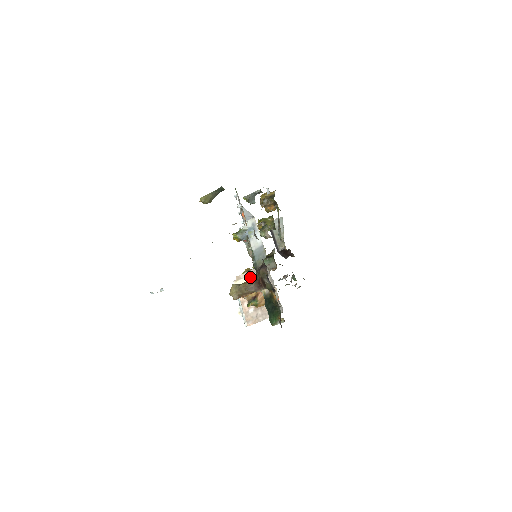
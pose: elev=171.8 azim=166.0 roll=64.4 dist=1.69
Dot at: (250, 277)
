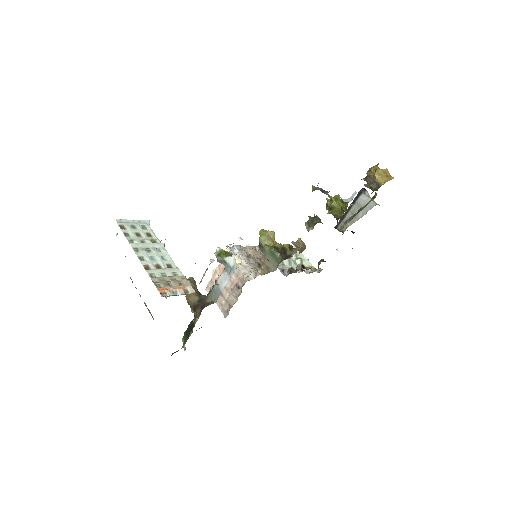
Dot at: (239, 263)
